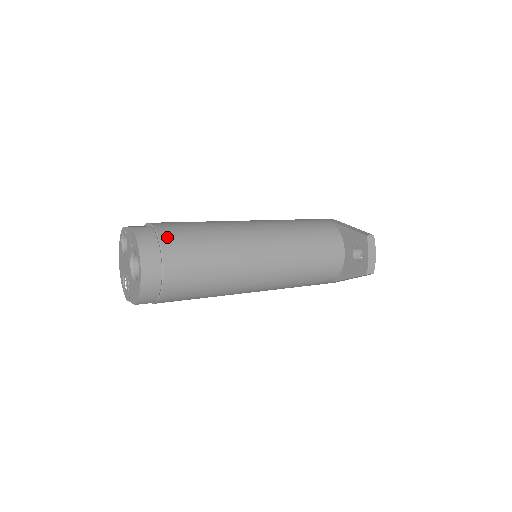
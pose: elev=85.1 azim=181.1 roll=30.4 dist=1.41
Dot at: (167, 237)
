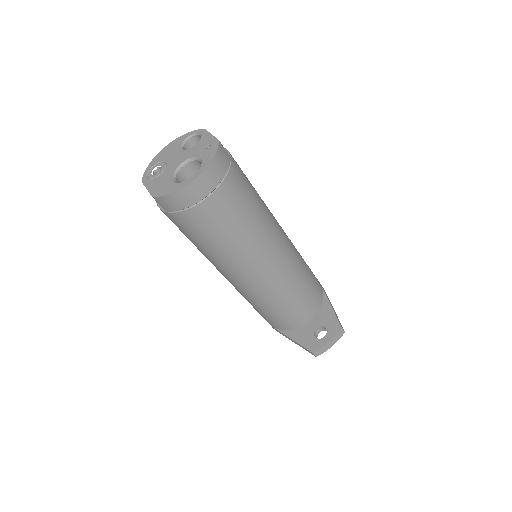
Dot at: (234, 178)
